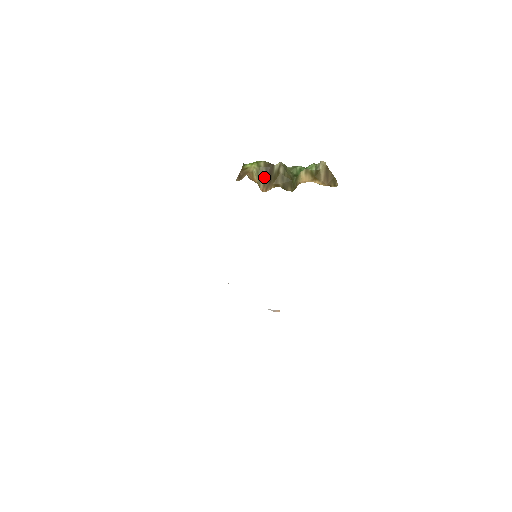
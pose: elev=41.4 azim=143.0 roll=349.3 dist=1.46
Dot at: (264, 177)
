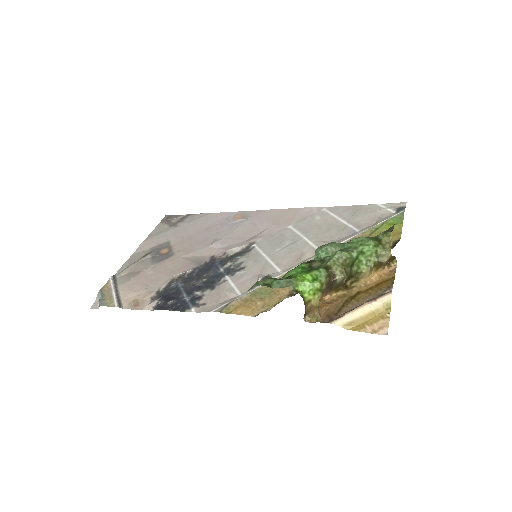
Dot at: (324, 290)
